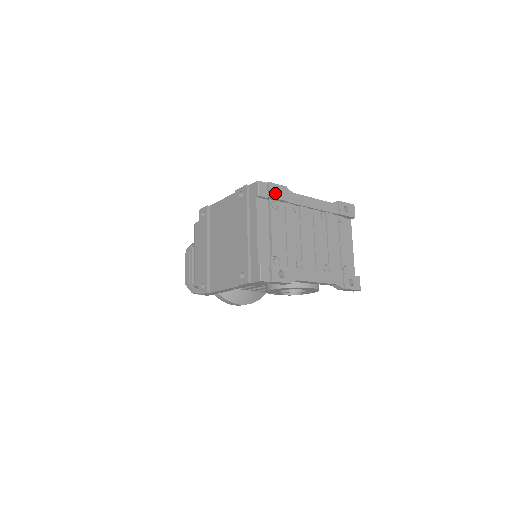
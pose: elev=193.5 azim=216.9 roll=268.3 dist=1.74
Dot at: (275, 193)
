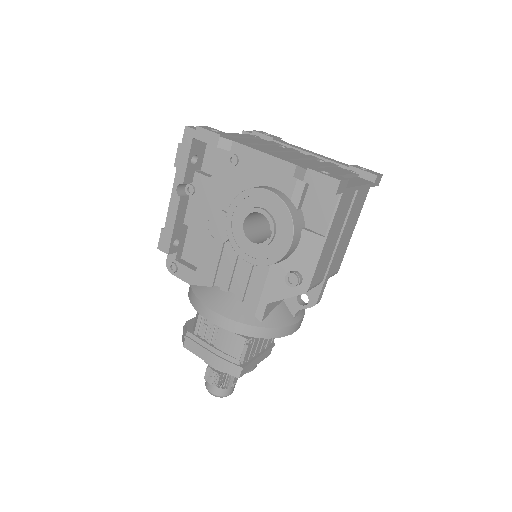
Dot at: (263, 133)
